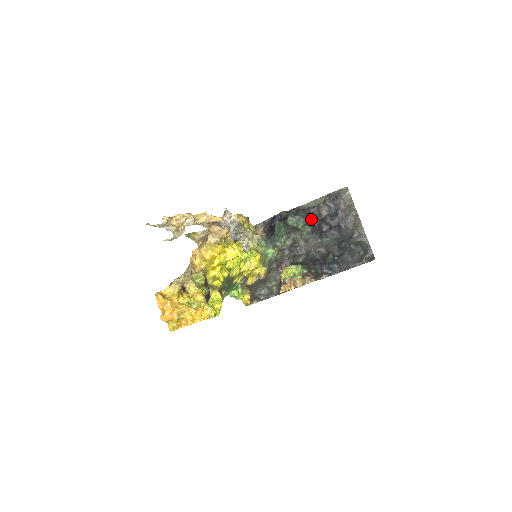
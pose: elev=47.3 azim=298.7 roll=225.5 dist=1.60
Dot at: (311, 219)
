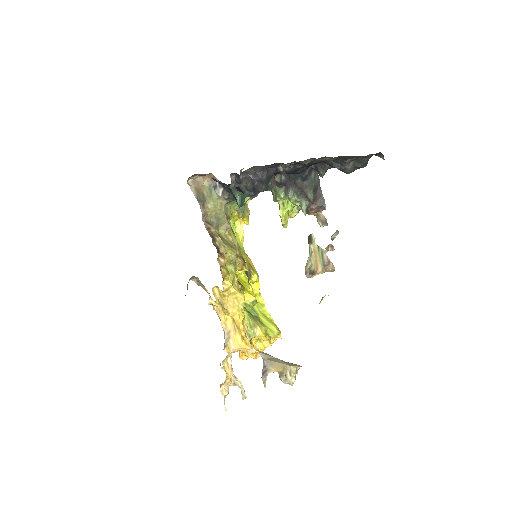
Dot at: (275, 174)
